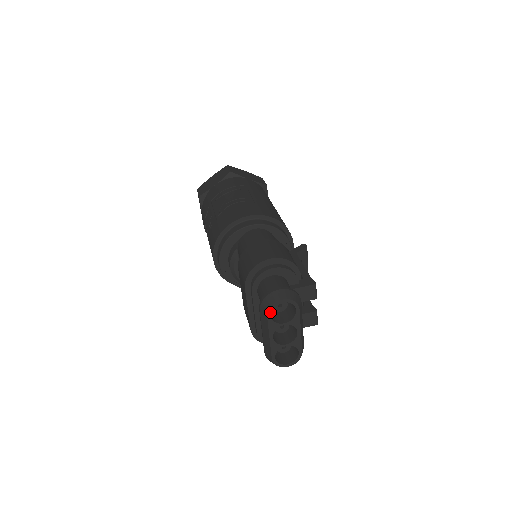
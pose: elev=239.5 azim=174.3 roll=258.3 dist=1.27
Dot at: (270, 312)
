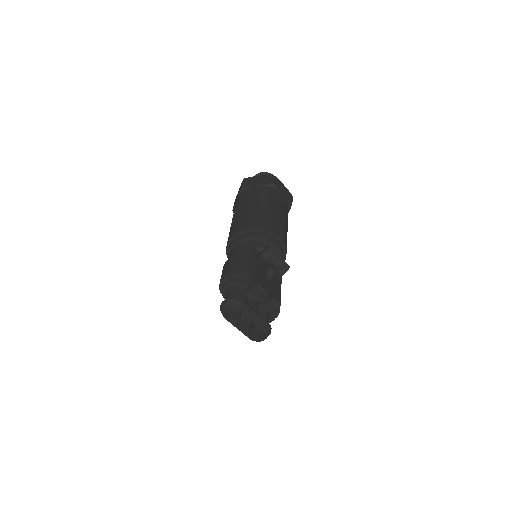
Dot at: (225, 316)
